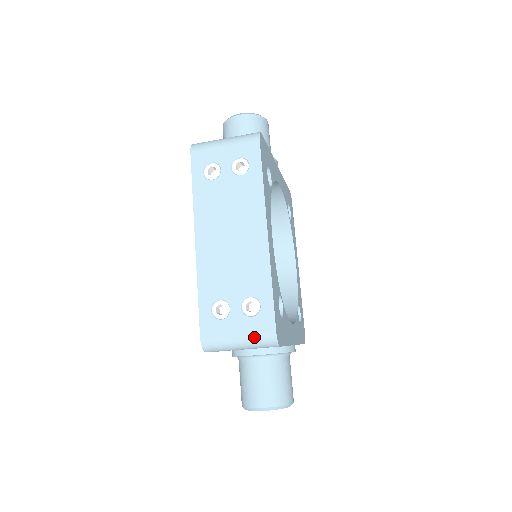
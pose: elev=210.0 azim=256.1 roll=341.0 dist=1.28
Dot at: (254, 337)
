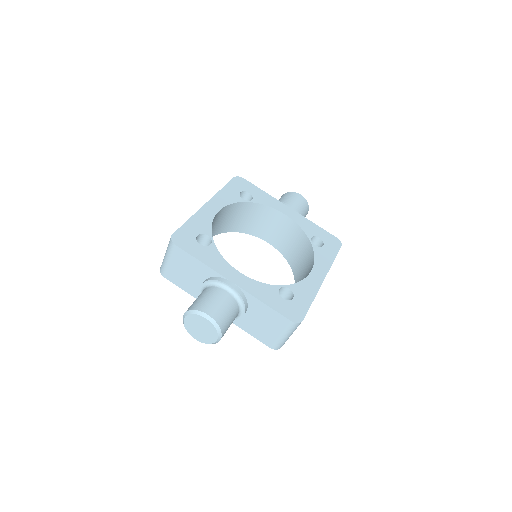
Dot at: (168, 246)
